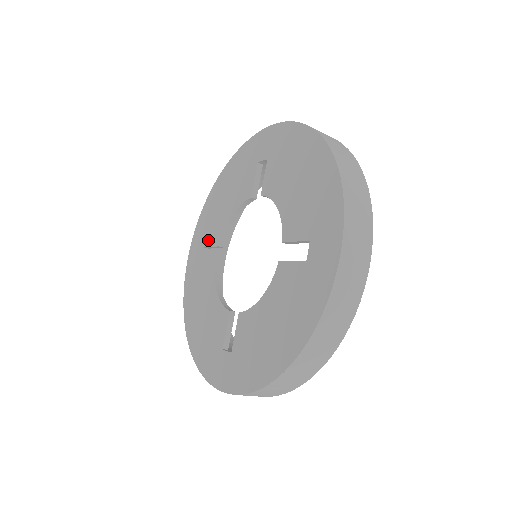
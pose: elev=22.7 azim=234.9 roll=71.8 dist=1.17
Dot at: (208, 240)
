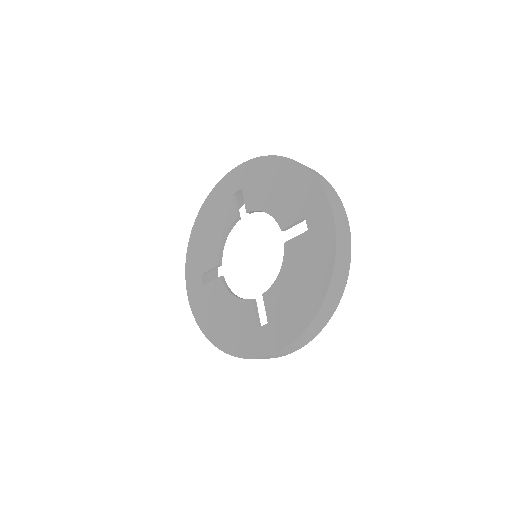
Dot at: (247, 192)
